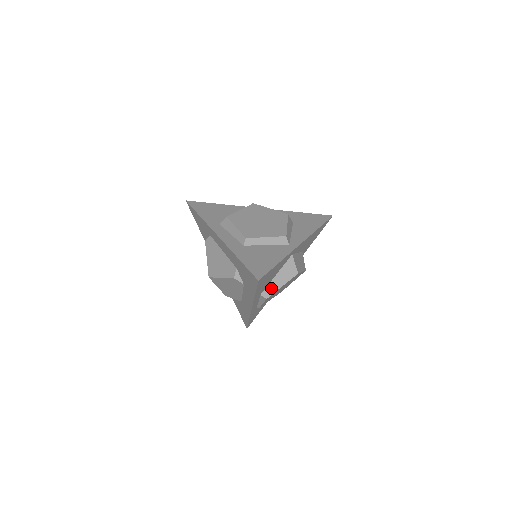
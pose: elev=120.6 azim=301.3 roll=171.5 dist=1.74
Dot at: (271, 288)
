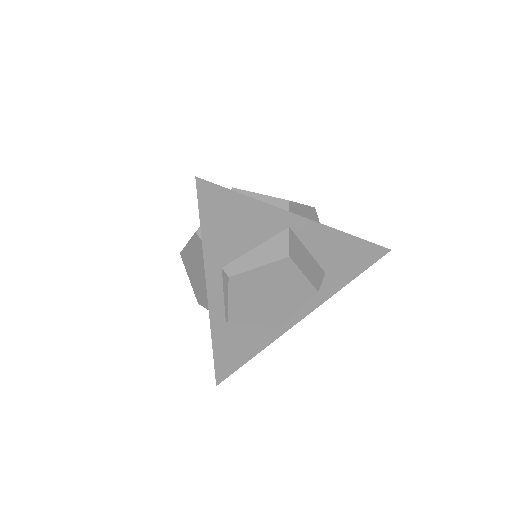
Dot at: (241, 264)
